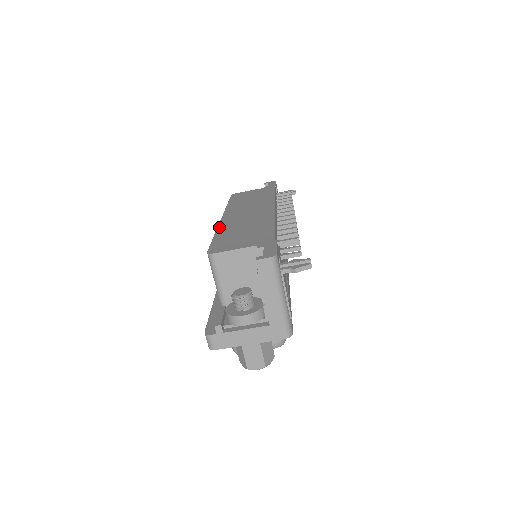
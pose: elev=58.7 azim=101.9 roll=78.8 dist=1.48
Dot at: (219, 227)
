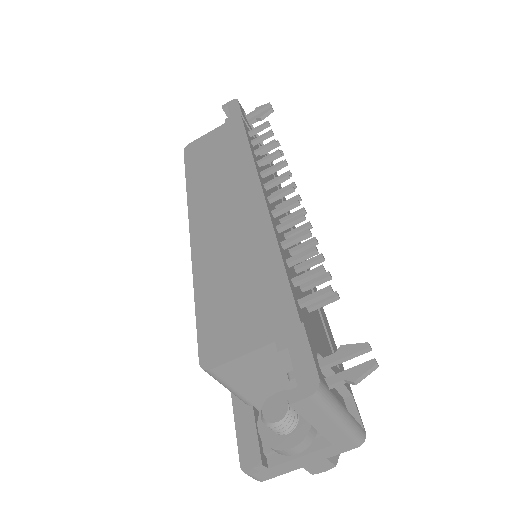
Dot at: (194, 267)
